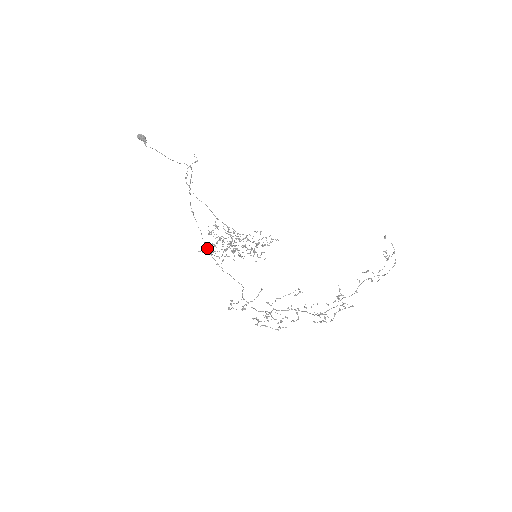
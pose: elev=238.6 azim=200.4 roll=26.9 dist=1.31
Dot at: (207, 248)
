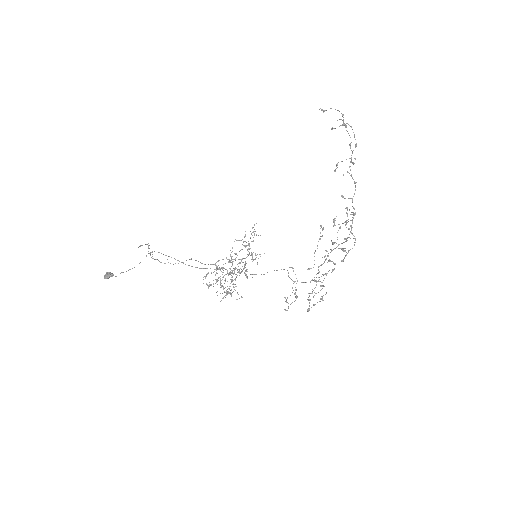
Dot at: occluded
